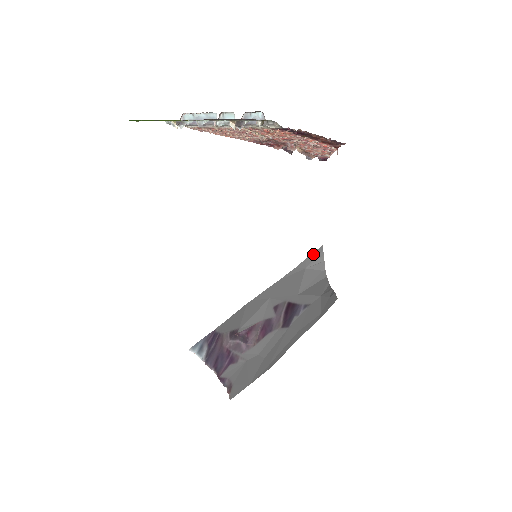
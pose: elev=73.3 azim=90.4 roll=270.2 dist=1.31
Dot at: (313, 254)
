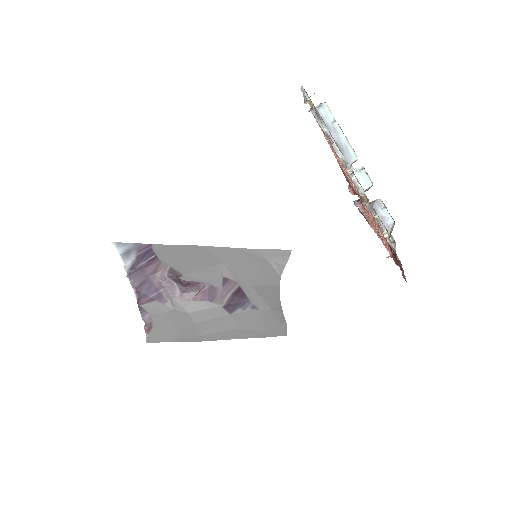
Dot at: (280, 251)
